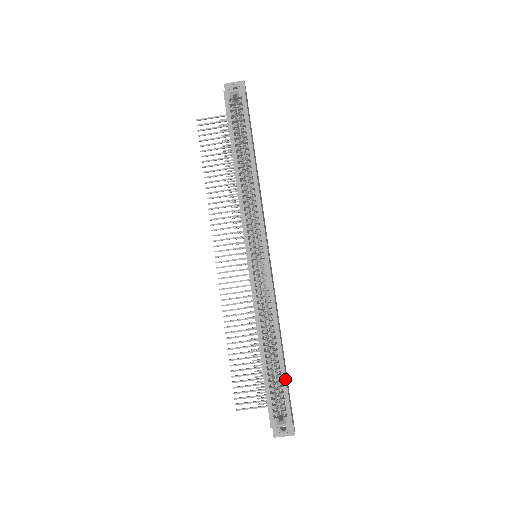
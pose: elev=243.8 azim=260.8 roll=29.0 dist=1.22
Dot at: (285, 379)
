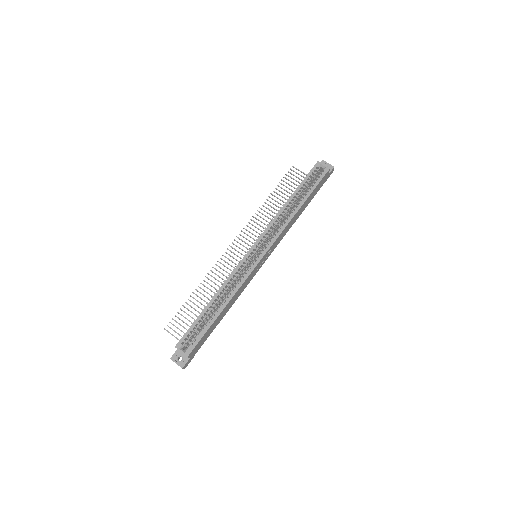
Dot at: (208, 328)
